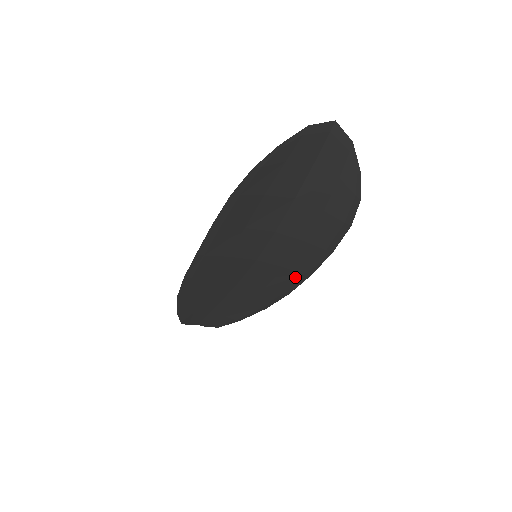
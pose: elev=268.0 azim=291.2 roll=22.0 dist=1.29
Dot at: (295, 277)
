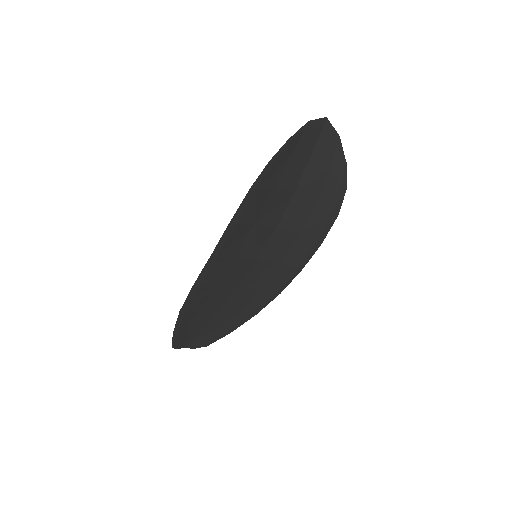
Dot at: (289, 273)
